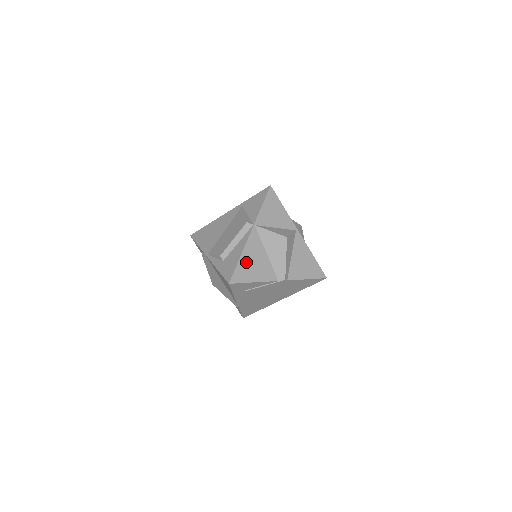
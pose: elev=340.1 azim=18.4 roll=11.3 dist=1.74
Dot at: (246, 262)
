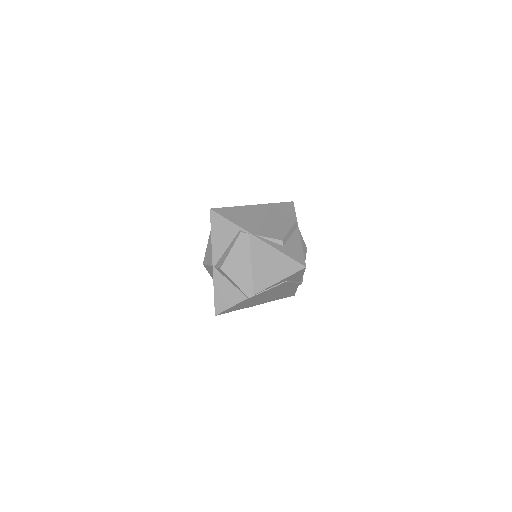
Dot at: occluded
